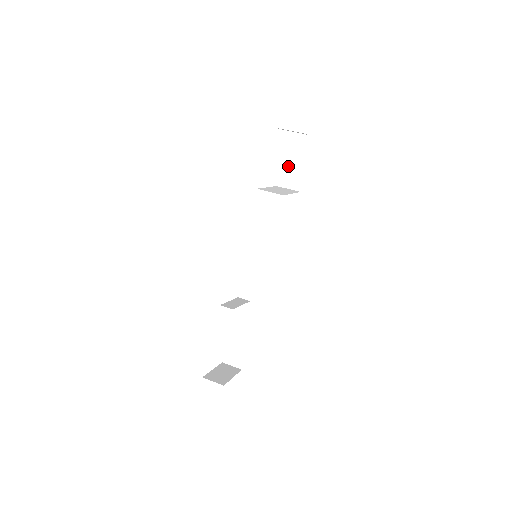
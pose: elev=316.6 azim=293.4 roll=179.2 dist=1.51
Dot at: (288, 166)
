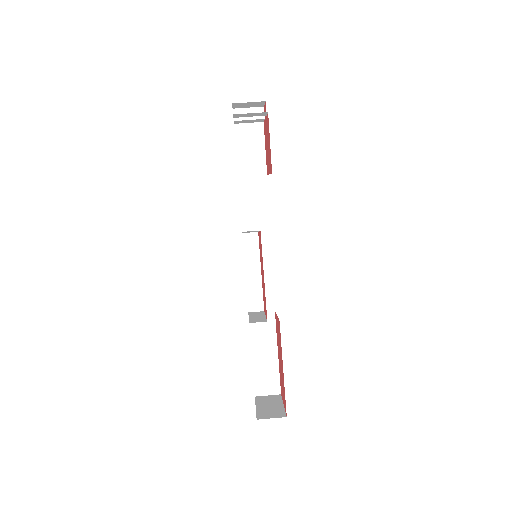
Dot at: (244, 151)
